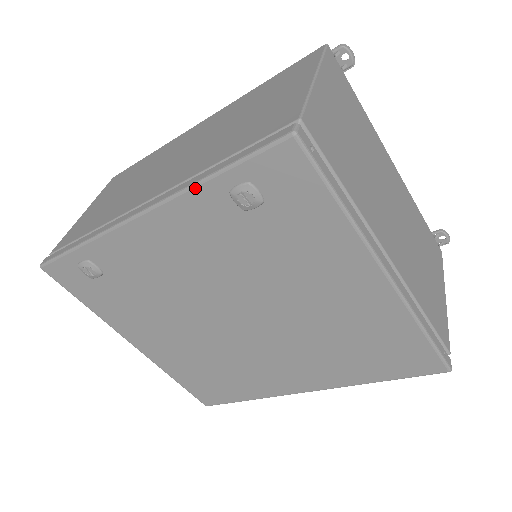
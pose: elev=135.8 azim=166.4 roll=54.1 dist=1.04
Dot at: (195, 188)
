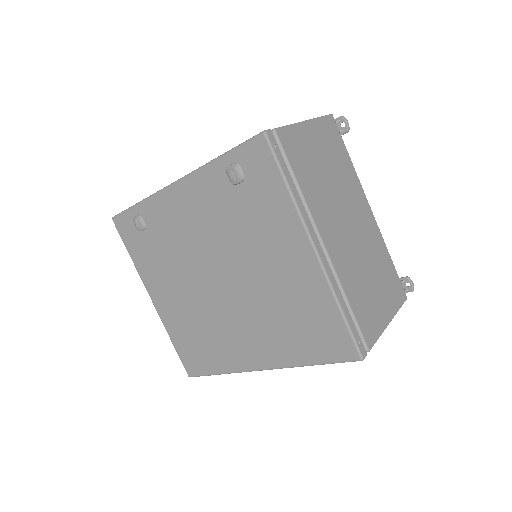
Dot at: (208, 165)
